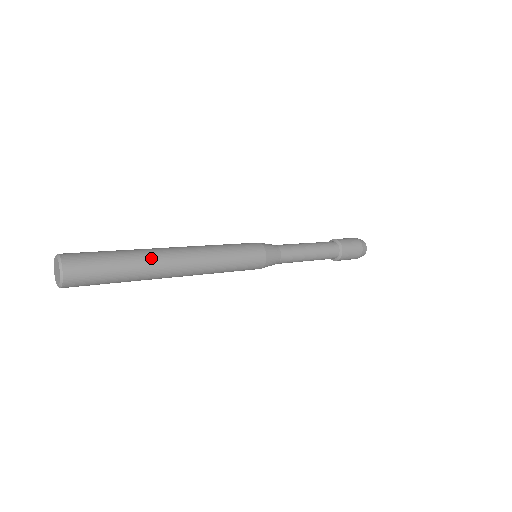
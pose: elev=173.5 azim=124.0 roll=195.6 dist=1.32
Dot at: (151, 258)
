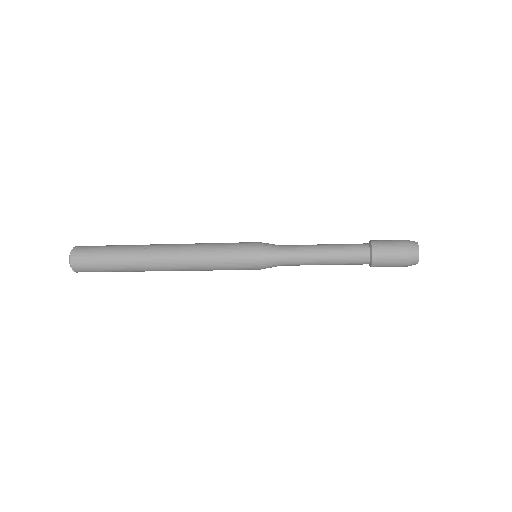
Dot at: (138, 261)
